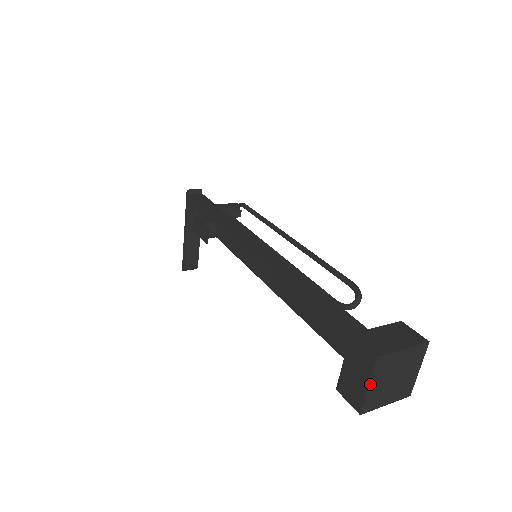
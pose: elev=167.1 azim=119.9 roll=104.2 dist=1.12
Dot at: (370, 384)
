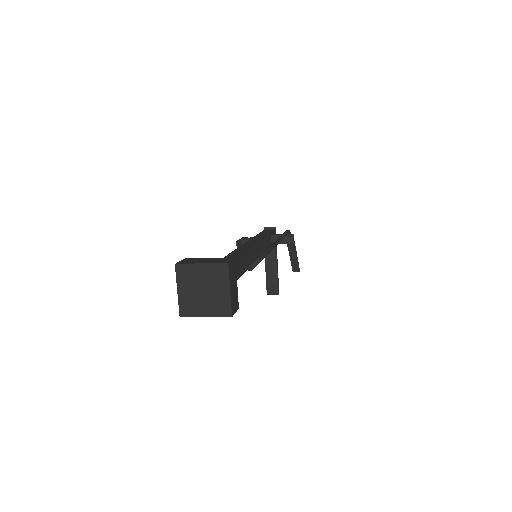
Dot at: (178, 288)
